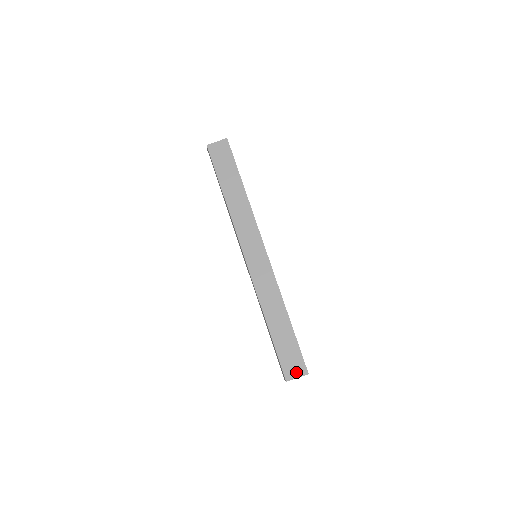
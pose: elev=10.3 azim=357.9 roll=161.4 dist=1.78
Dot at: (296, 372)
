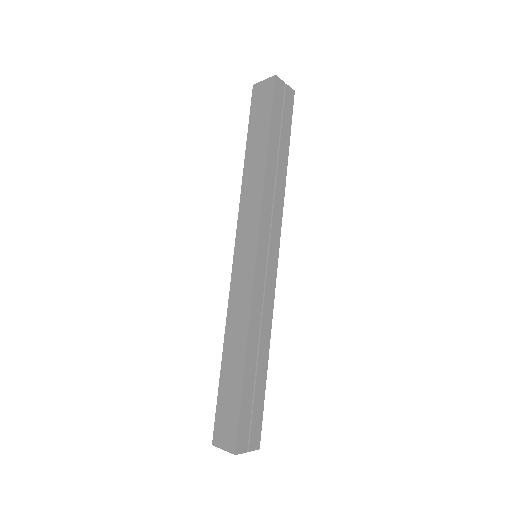
Dot at: (225, 441)
